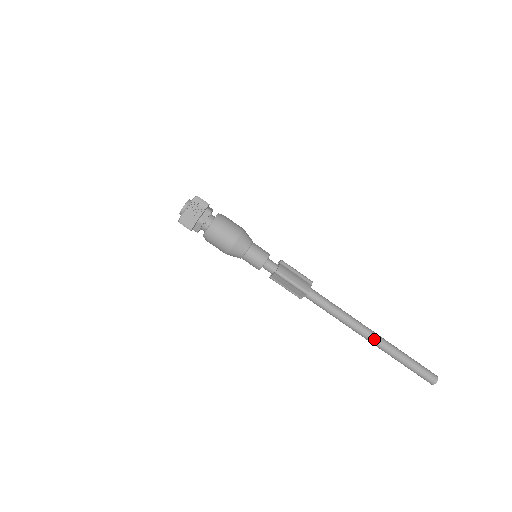
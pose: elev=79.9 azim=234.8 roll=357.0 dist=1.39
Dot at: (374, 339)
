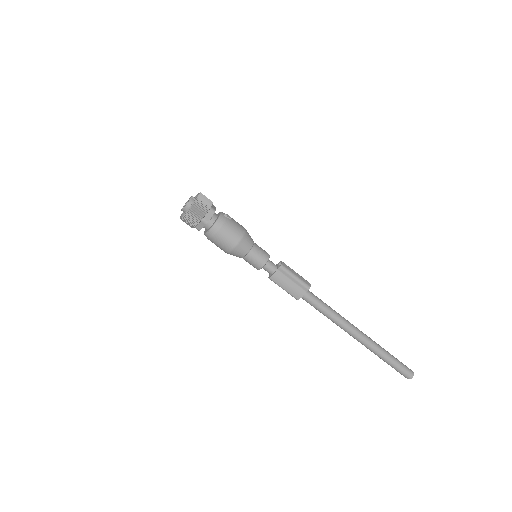
Dot at: (357, 340)
